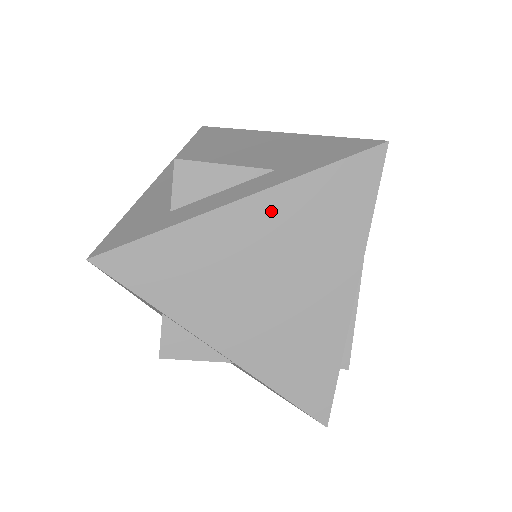
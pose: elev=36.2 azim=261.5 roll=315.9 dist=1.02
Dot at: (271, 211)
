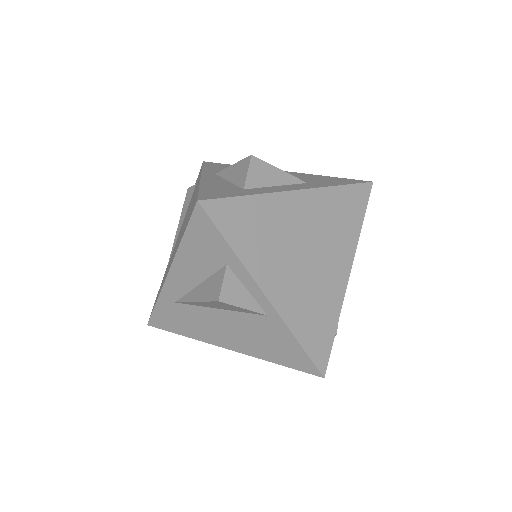
Dot at: (313, 204)
